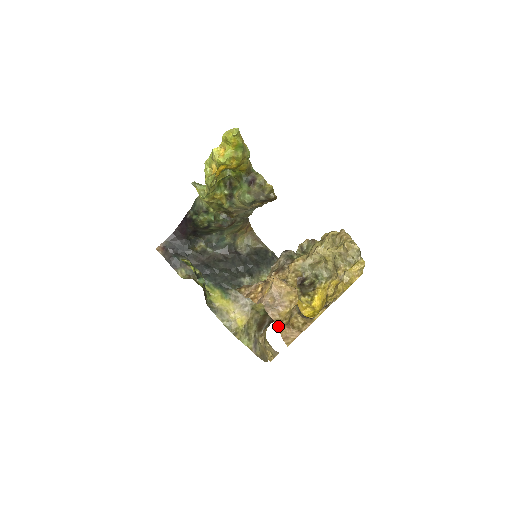
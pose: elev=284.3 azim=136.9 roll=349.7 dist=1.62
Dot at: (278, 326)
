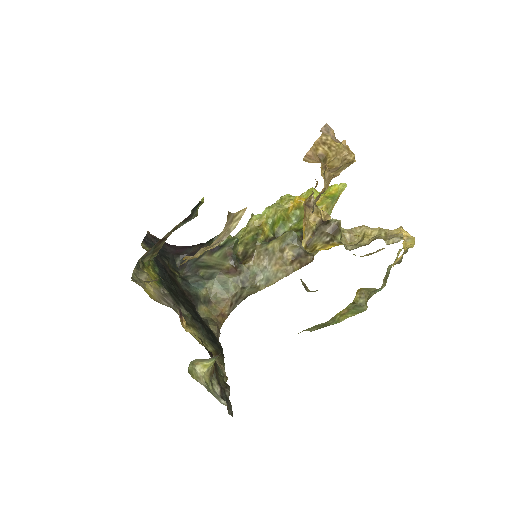
Dot at: (317, 142)
